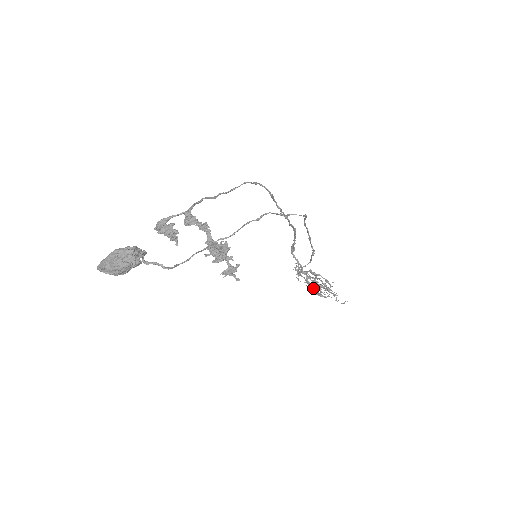
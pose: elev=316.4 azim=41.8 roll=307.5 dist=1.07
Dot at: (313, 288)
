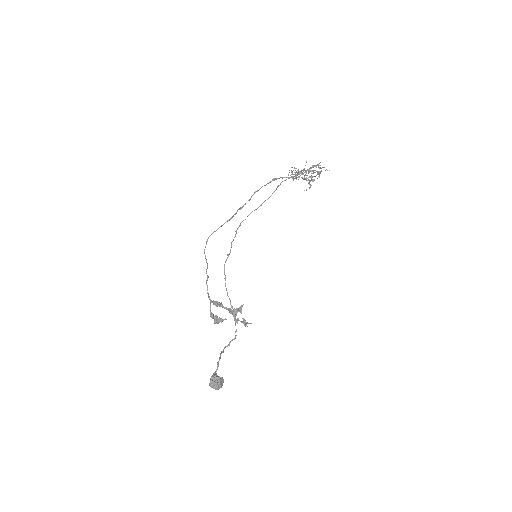
Dot at: occluded
